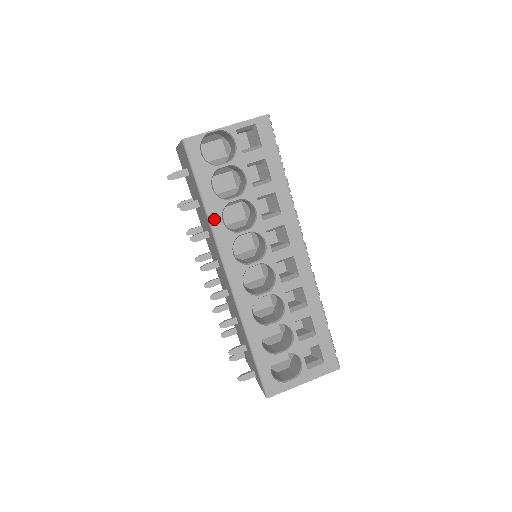
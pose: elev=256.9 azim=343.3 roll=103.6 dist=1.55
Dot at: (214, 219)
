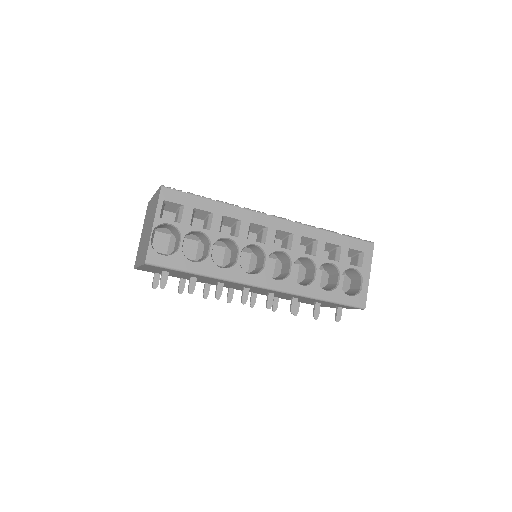
Dot at: (217, 274)
